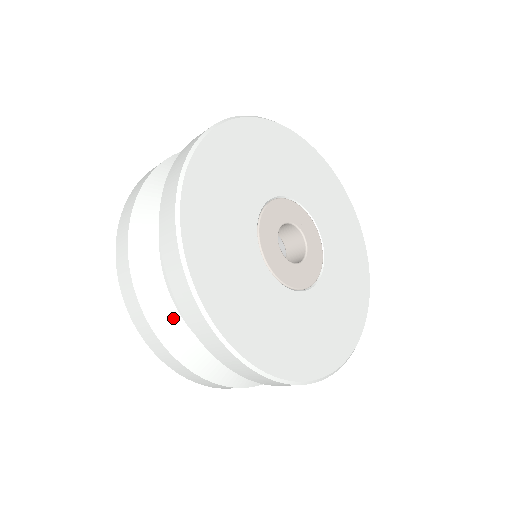
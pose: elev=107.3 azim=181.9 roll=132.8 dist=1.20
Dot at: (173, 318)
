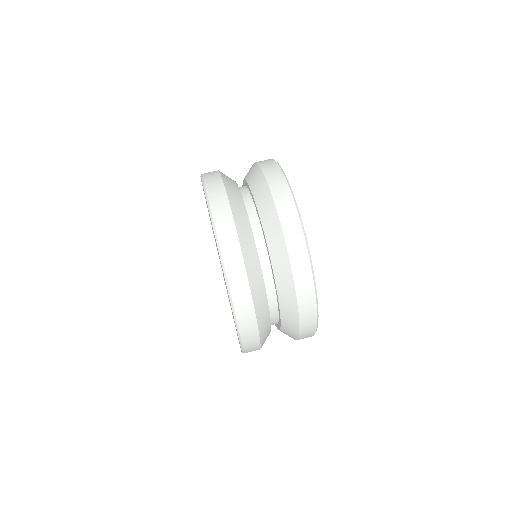
Dot at: occluded
